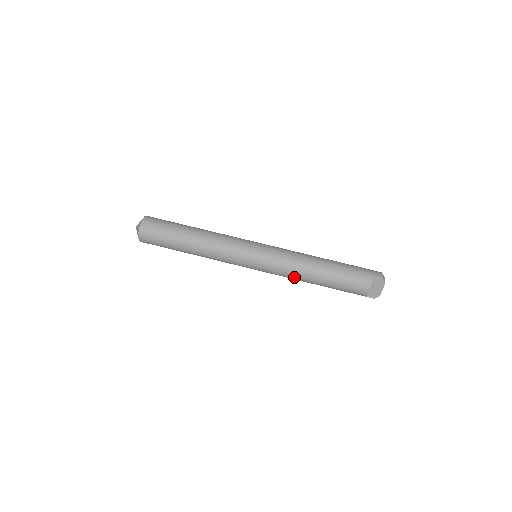
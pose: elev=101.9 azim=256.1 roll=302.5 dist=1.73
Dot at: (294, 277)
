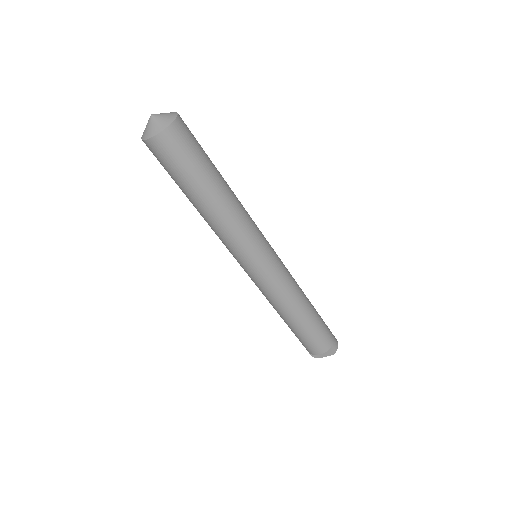
Dot at: (275, 304)
